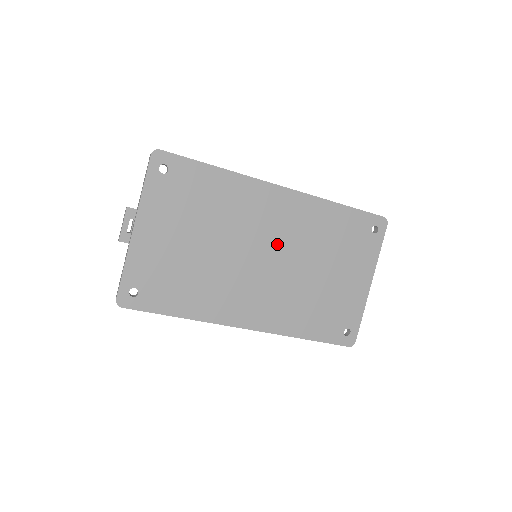
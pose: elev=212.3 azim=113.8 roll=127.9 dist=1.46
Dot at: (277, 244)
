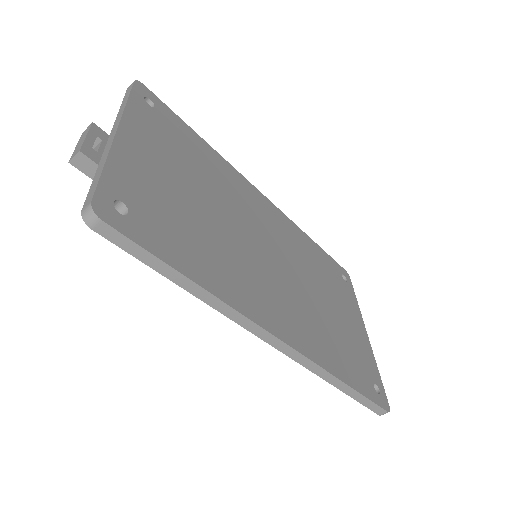
Dot at: (277, 246)
